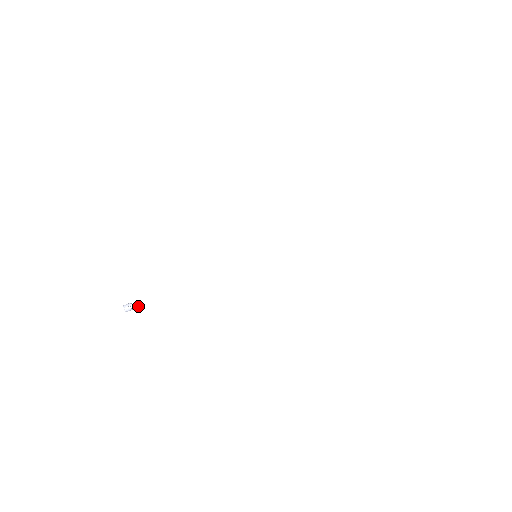
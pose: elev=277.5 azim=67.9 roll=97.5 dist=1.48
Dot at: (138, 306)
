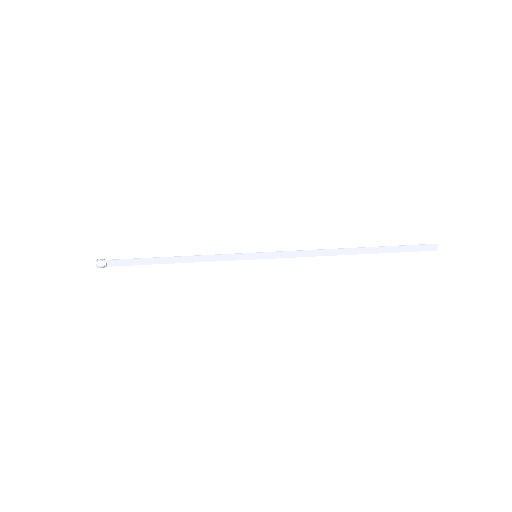
Dot at: (113, 265)
